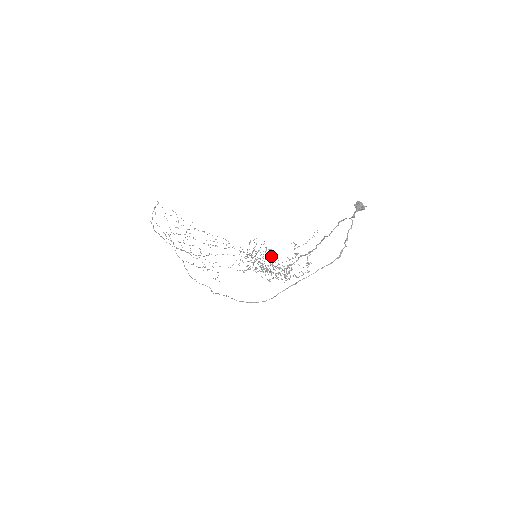
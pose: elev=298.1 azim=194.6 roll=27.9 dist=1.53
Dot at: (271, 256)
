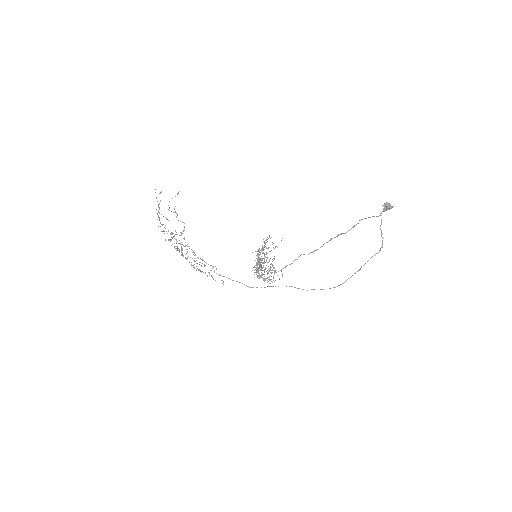
Dot at: occluded
